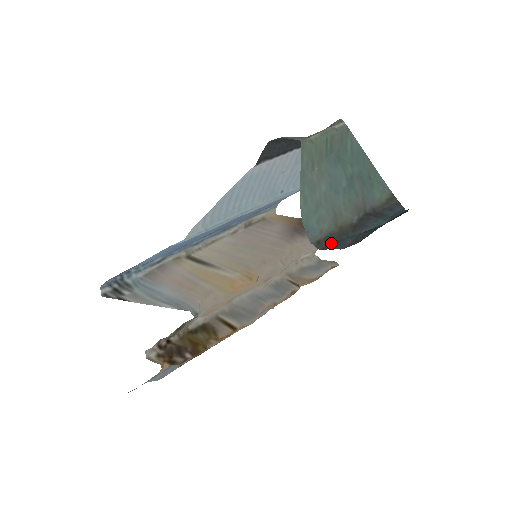
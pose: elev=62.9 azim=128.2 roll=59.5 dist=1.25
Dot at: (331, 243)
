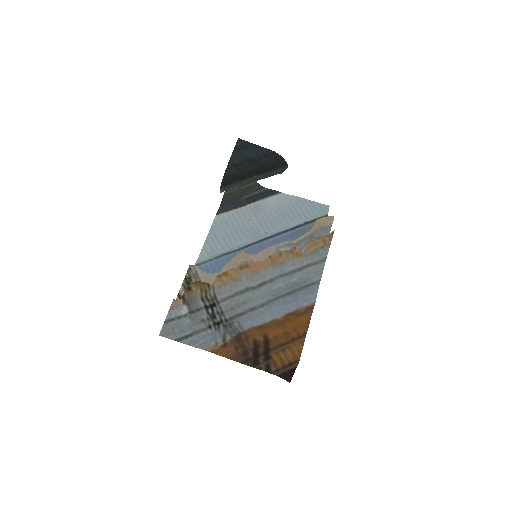
Dot at: (229, 180)
